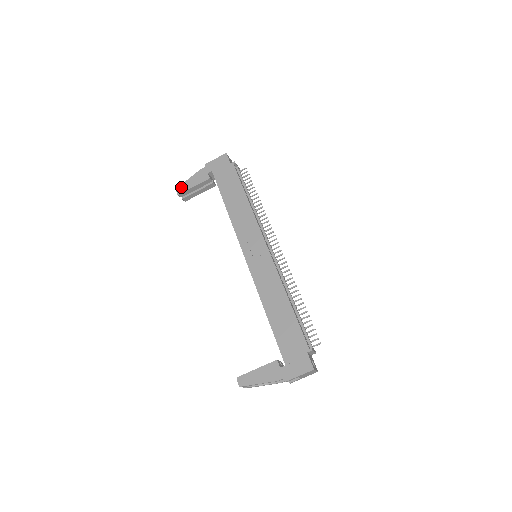
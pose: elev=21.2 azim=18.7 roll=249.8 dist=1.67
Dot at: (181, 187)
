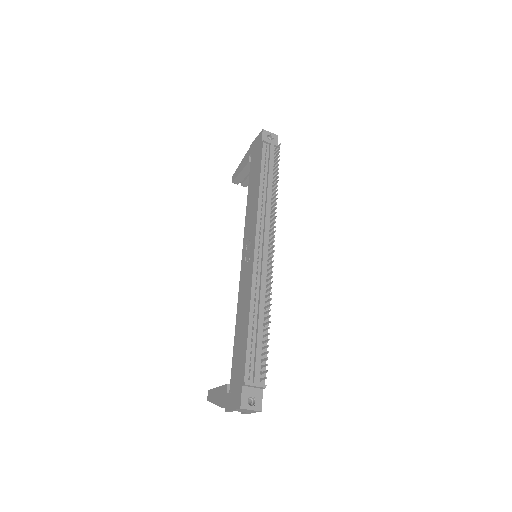
Dot at: (235, 174)
